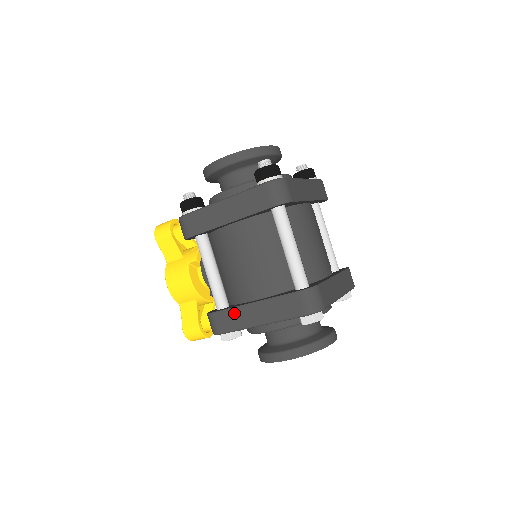
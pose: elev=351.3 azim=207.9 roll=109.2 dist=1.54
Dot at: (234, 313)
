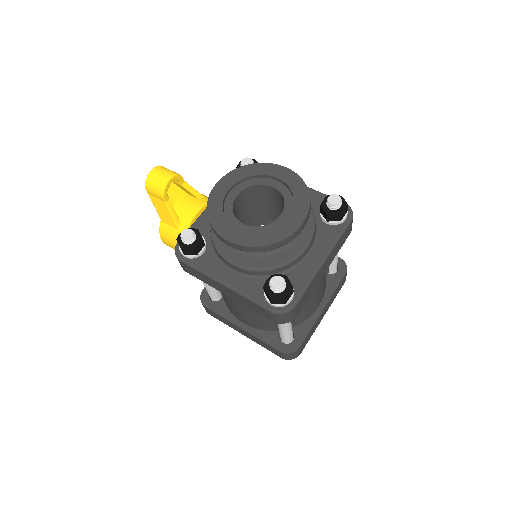
Dot at: (224, 320)
